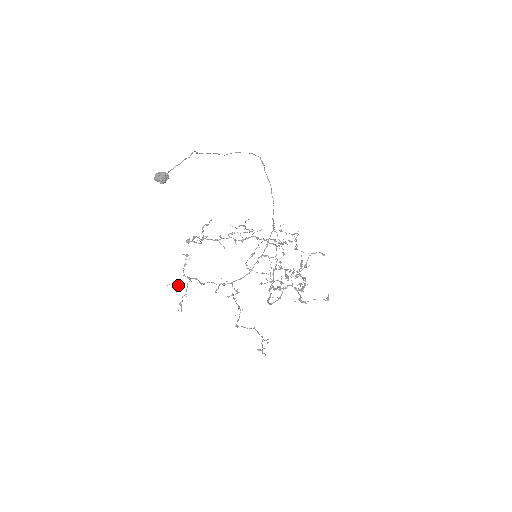
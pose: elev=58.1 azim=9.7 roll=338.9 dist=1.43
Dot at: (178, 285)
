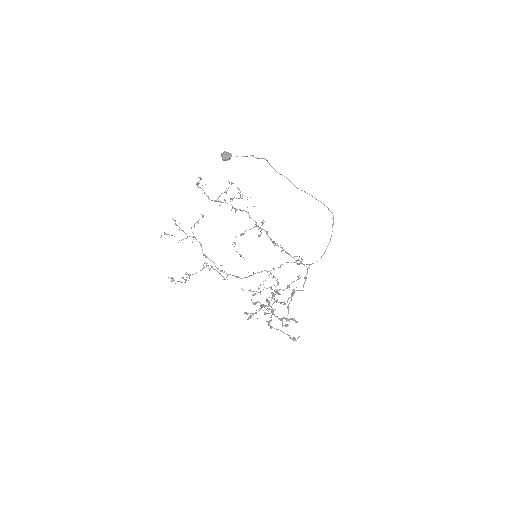
Dot at: (179, 229)
